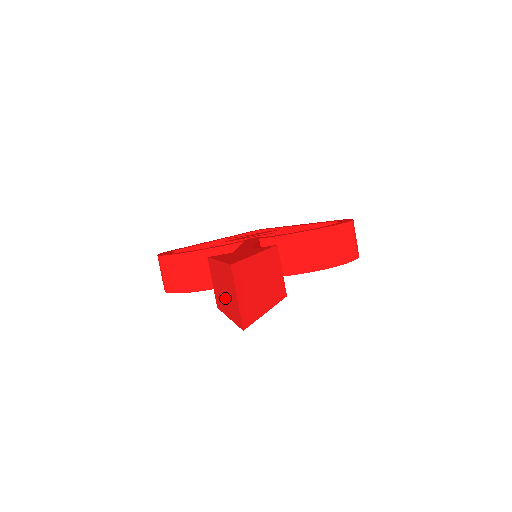
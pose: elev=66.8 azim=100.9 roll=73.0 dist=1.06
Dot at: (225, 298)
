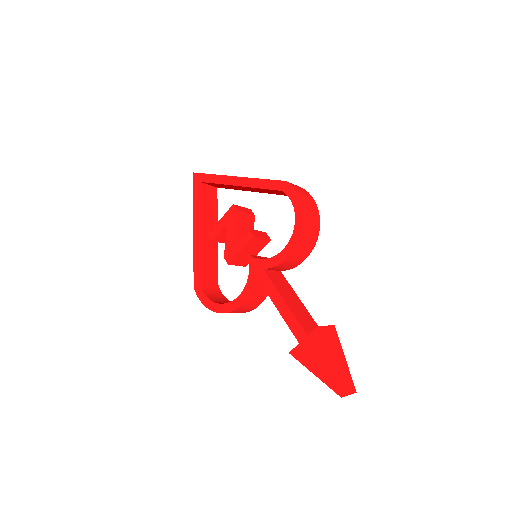
Dot at: occluded
